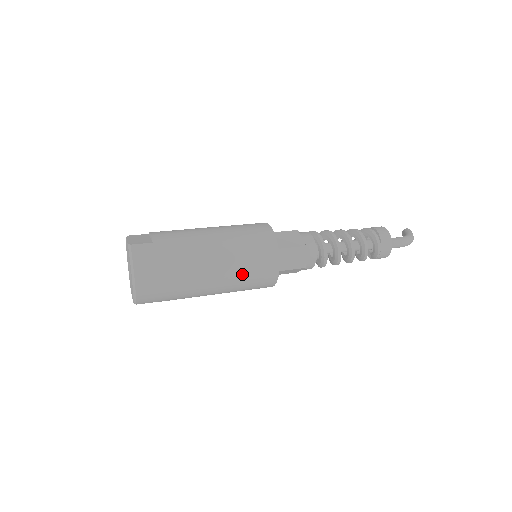
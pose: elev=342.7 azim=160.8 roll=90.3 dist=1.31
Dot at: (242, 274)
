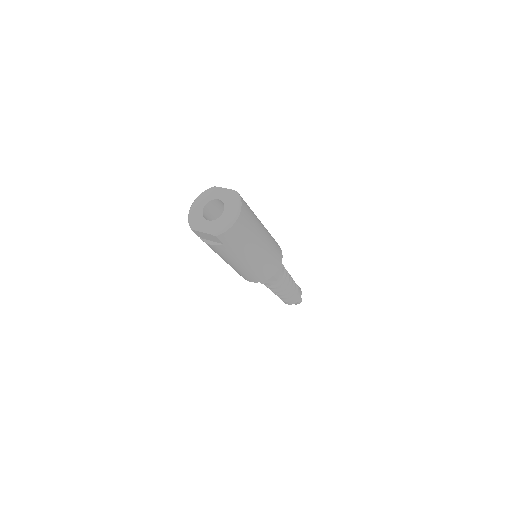
Dot at: (268, 257)
